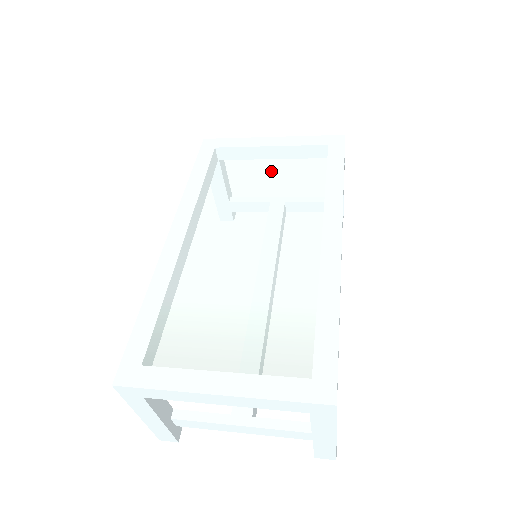
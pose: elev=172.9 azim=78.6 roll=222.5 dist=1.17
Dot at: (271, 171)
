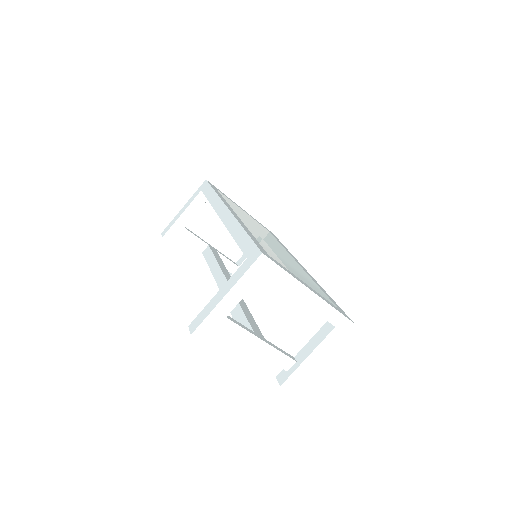
Dot at: (254, 222)
